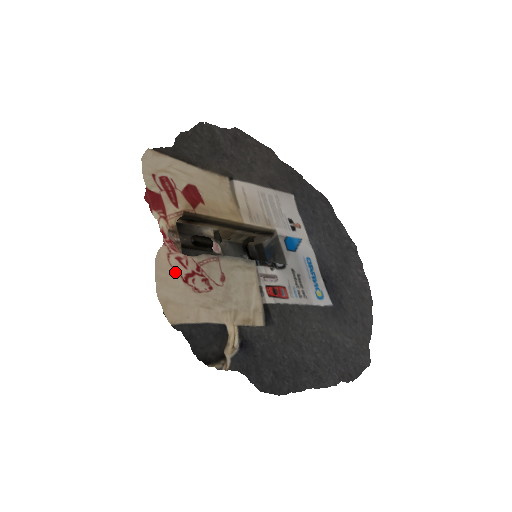
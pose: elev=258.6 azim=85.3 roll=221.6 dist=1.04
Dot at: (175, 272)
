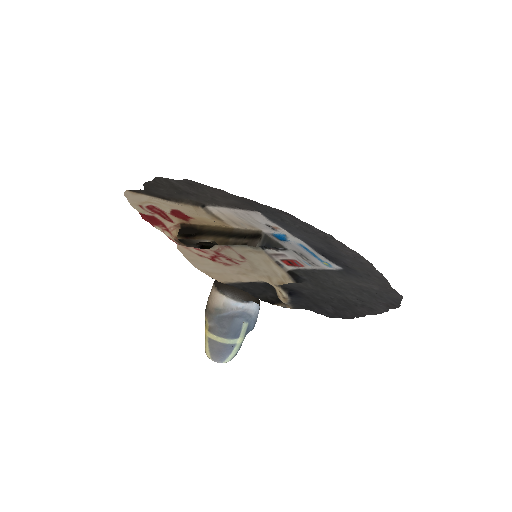
Dot at: (200, 256)
